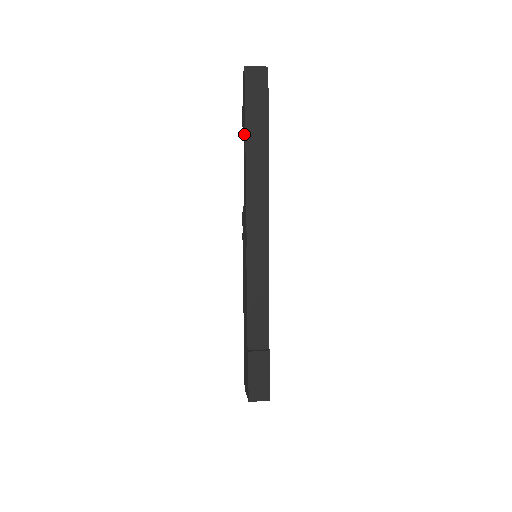
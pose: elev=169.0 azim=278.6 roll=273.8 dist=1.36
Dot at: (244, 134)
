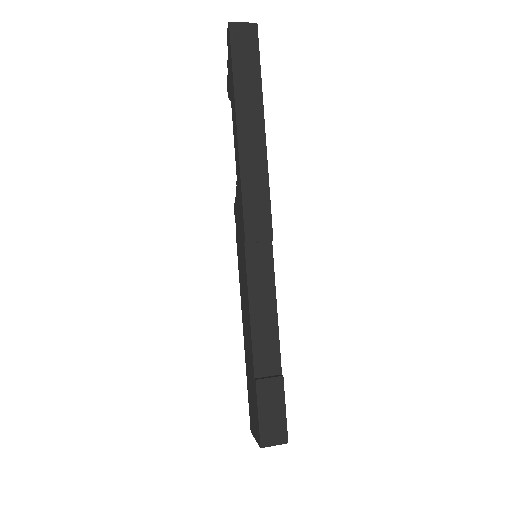
Dot at: (233, 104)
